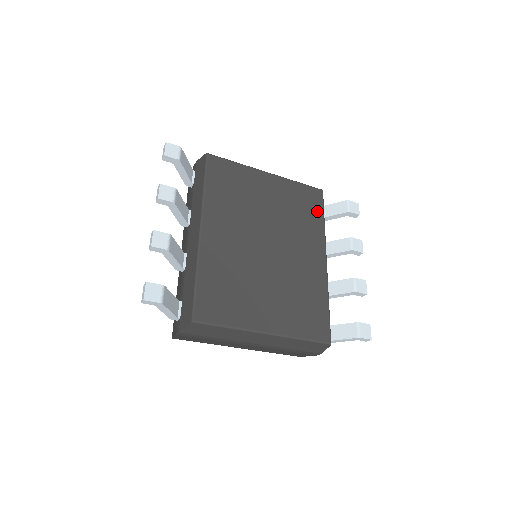
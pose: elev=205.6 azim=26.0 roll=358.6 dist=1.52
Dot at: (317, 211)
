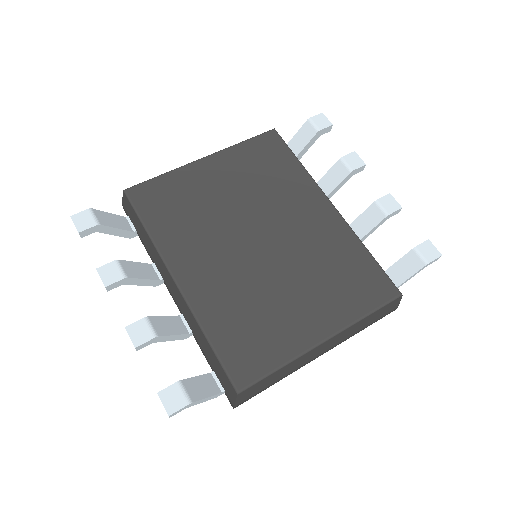
Dot at: (284, 157)
